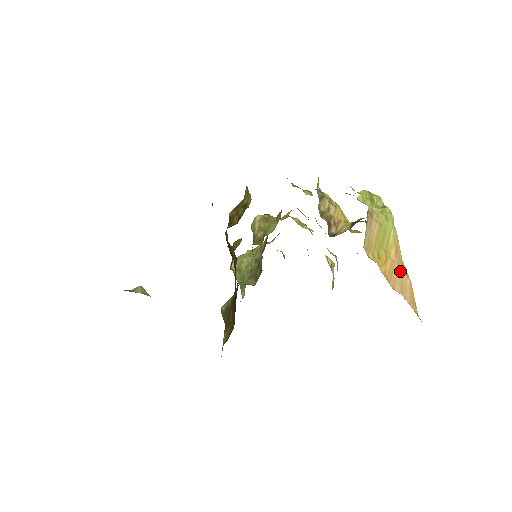
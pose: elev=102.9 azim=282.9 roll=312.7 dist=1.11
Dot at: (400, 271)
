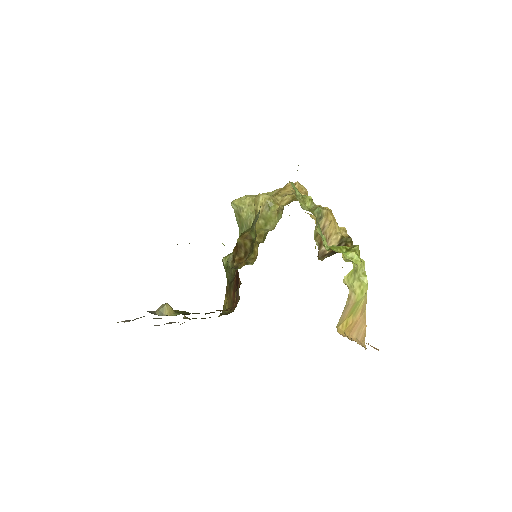
Dot at: (360, 323)
